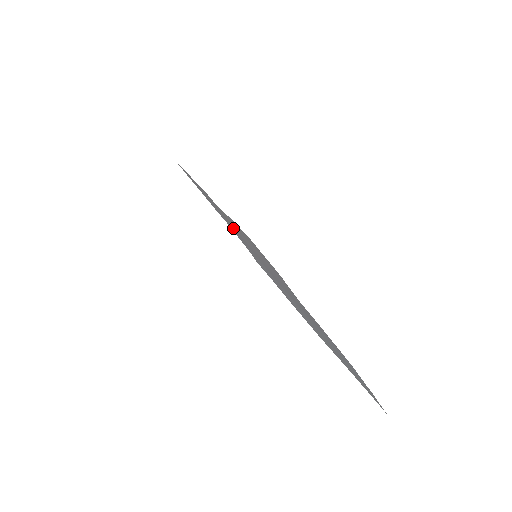
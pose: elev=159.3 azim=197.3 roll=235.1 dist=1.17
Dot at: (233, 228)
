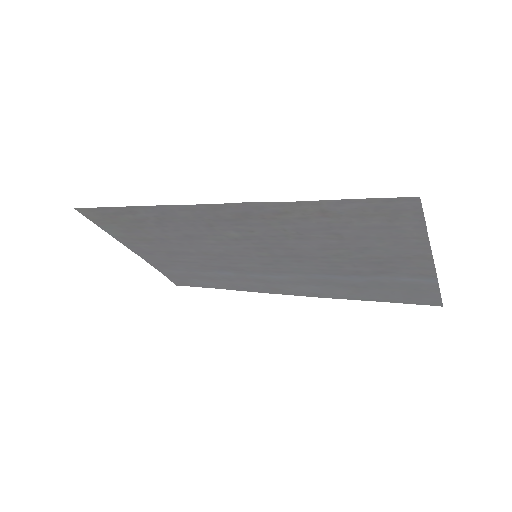
Dot at: (254, 233)
